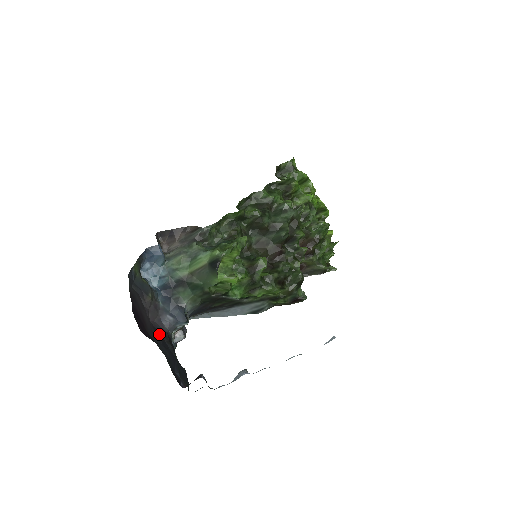
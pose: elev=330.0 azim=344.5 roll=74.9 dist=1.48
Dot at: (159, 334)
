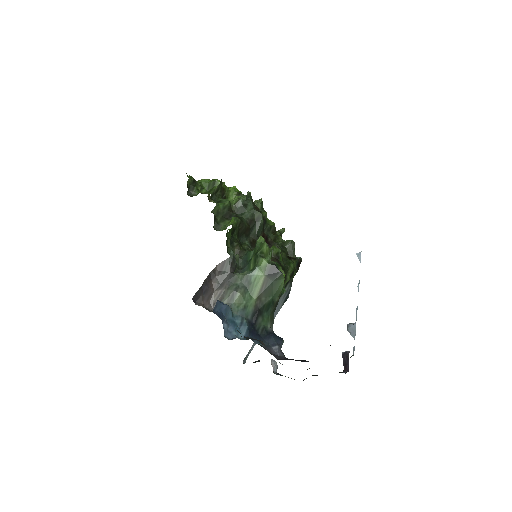
Dot at: occluded
